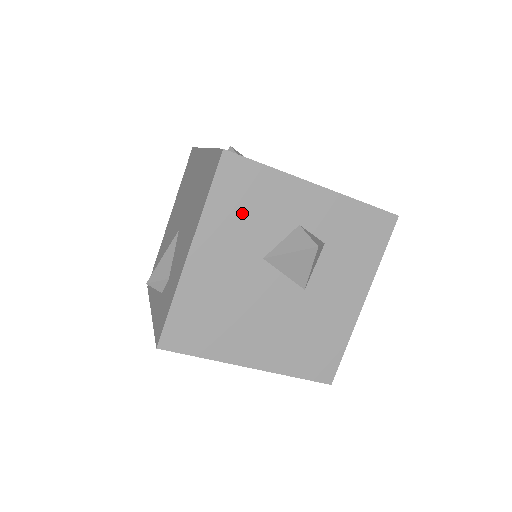
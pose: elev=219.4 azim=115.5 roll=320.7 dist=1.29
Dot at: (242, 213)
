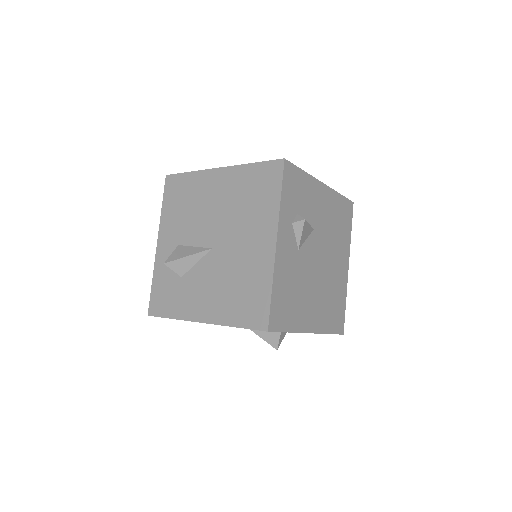
Dot at: occluded
